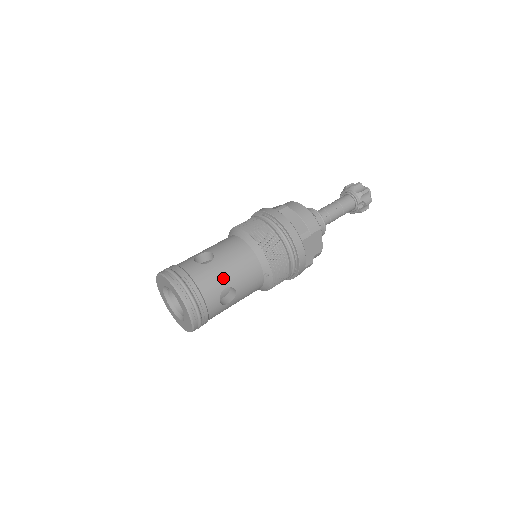
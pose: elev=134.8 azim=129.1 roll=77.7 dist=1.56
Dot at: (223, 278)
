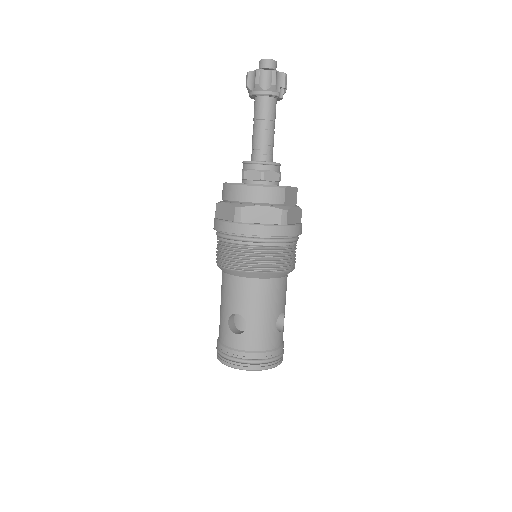
Dot at: (268, 323)
